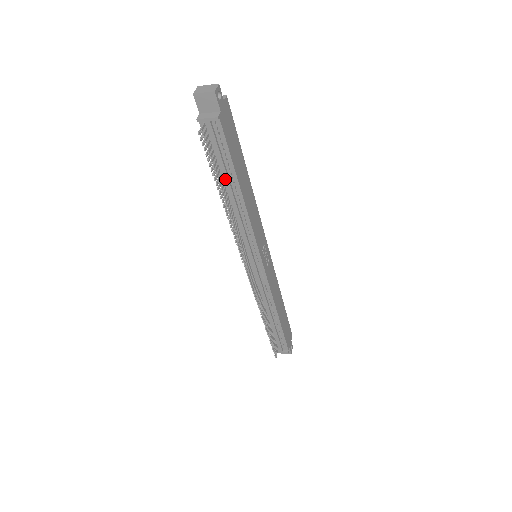
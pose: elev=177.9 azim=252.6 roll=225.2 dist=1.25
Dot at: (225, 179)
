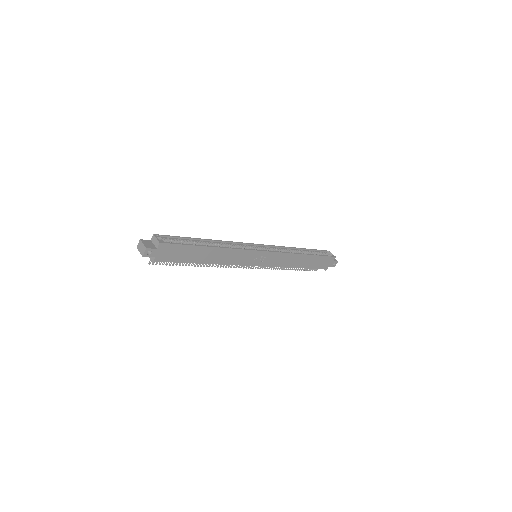
Dot at: occluded
